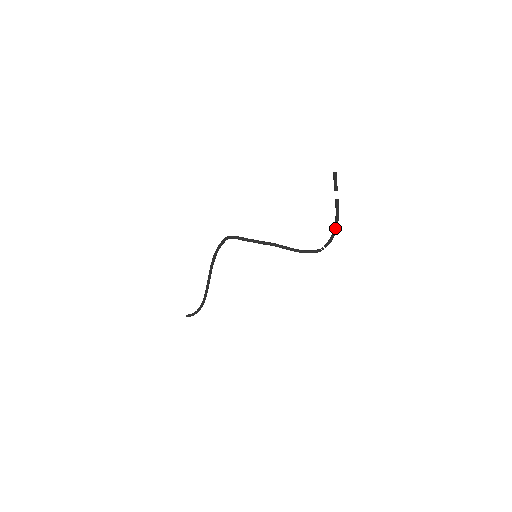
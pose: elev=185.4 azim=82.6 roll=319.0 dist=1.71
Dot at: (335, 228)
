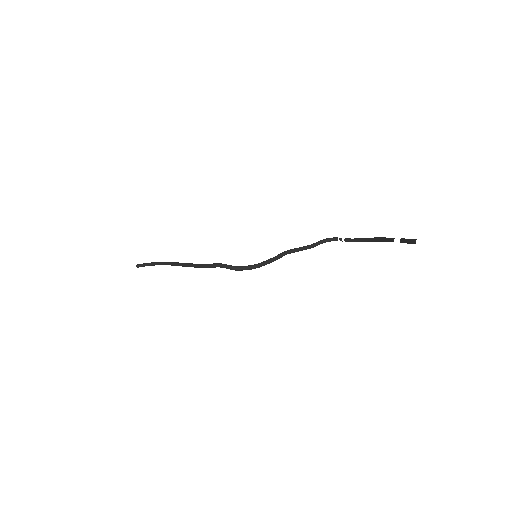
Dot at: (371, 241)
